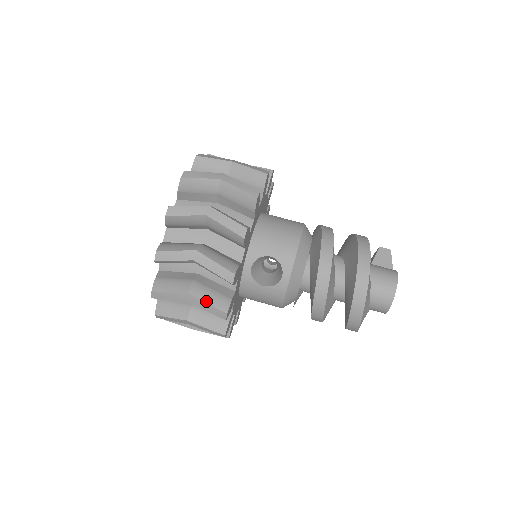
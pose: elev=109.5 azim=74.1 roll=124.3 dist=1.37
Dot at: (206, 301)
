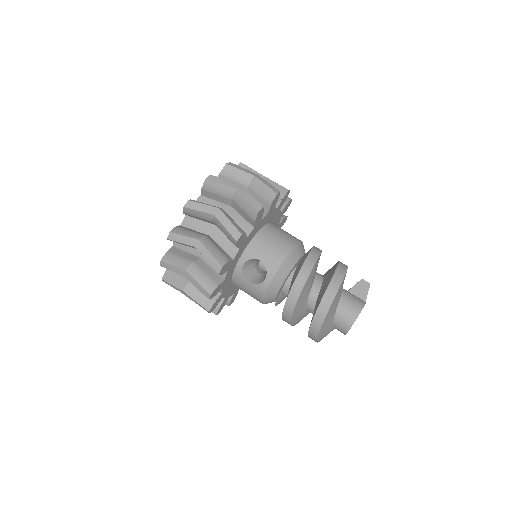
Dot at: (197, 281)
